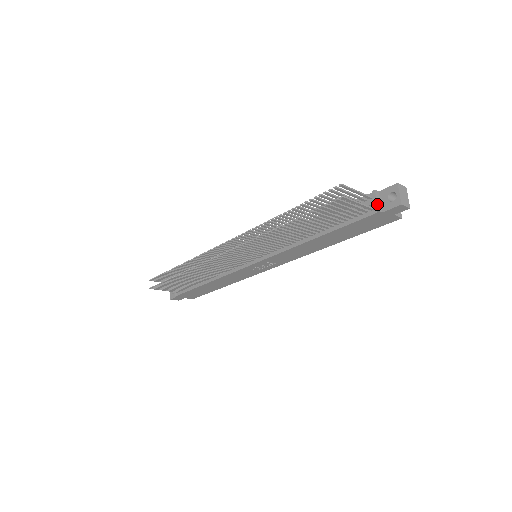
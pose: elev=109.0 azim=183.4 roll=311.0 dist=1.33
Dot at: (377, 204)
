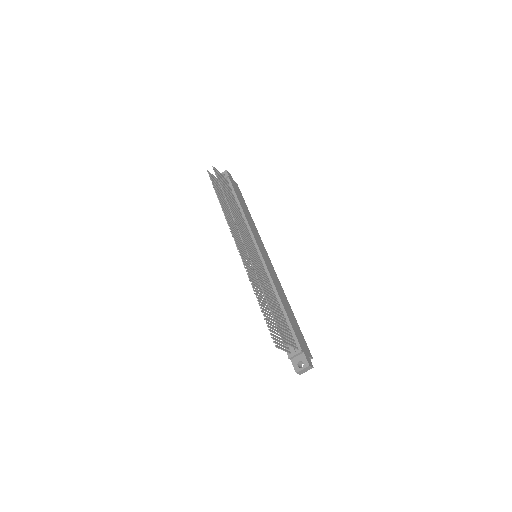
Dot at: (293, 356)
